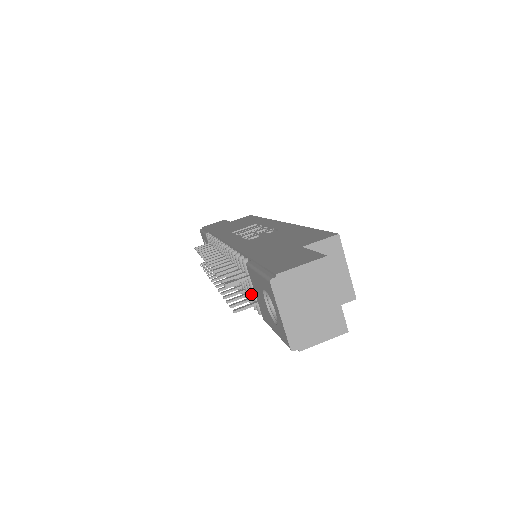
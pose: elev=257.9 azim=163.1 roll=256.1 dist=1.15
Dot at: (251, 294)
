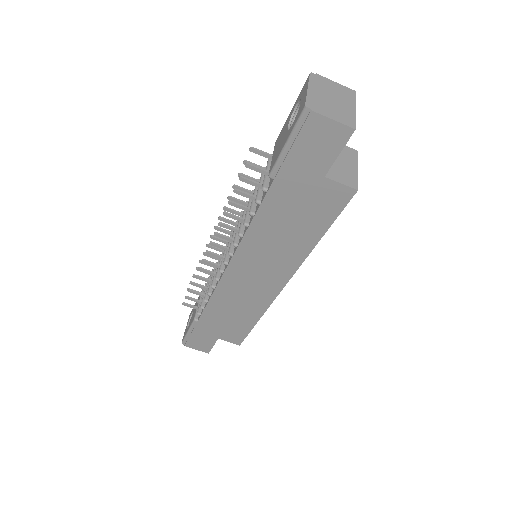
Dot at: (260, 189)
